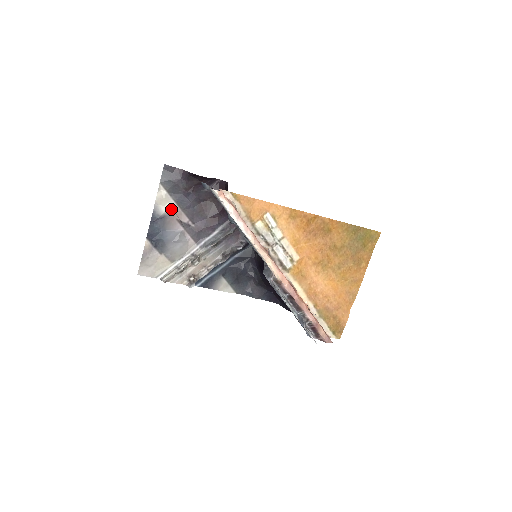
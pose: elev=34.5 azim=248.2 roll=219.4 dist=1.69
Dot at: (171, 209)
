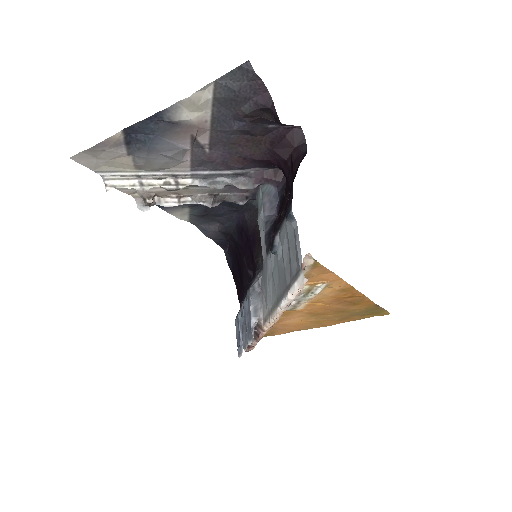
Dot at: (197, 121)
